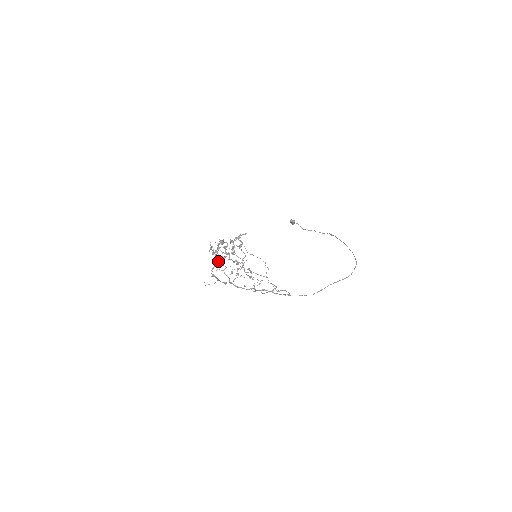
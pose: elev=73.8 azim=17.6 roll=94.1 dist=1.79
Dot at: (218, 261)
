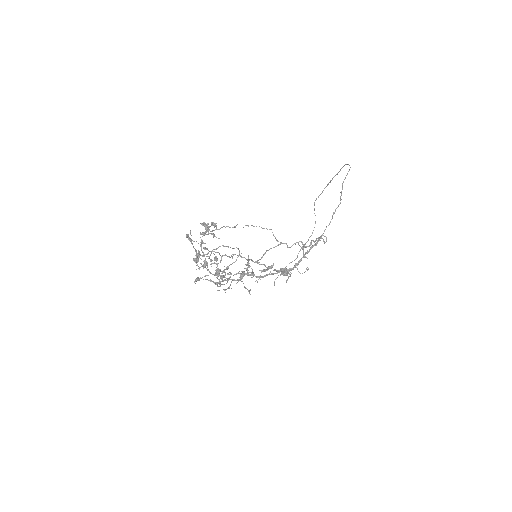
Dot at: occluded
